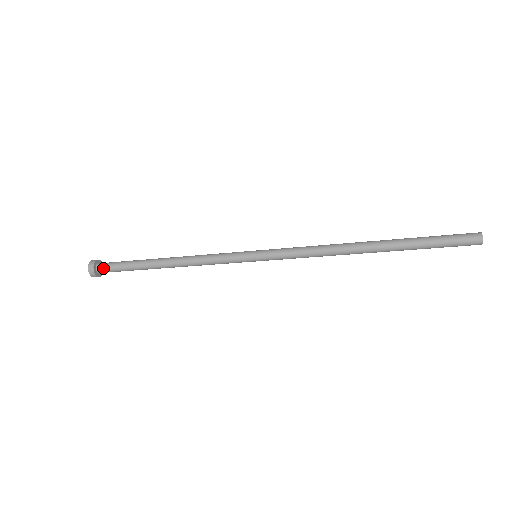
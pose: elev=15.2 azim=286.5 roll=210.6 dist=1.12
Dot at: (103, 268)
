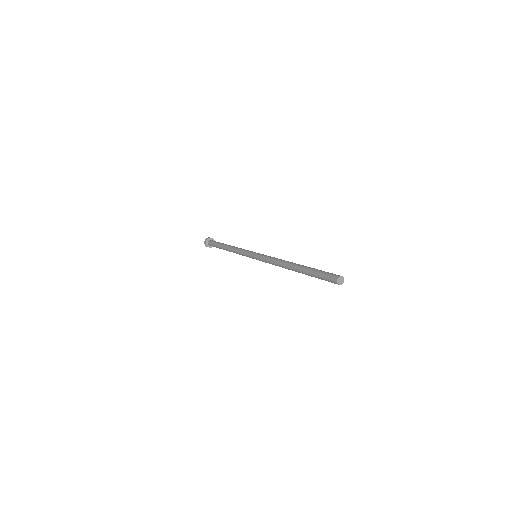
Dot at: (210, 242)
